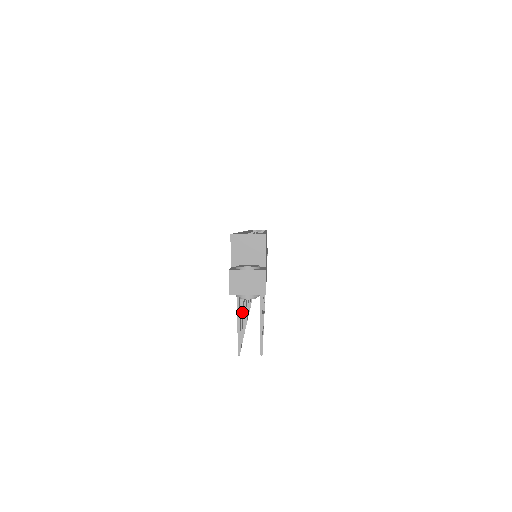
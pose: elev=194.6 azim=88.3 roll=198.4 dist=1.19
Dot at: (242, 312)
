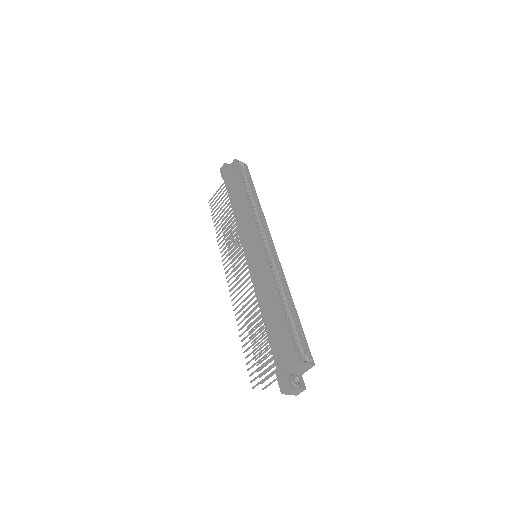
Dot at: occluded
